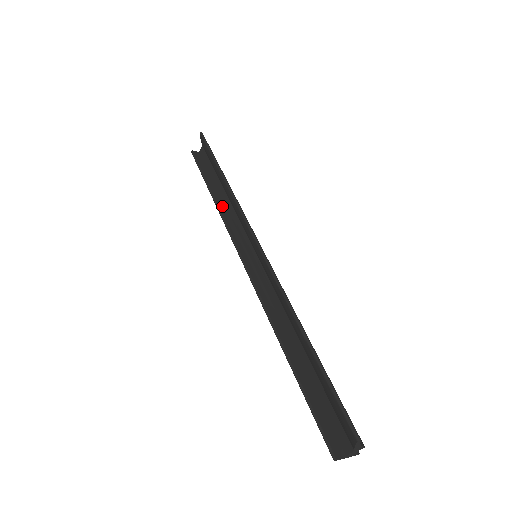
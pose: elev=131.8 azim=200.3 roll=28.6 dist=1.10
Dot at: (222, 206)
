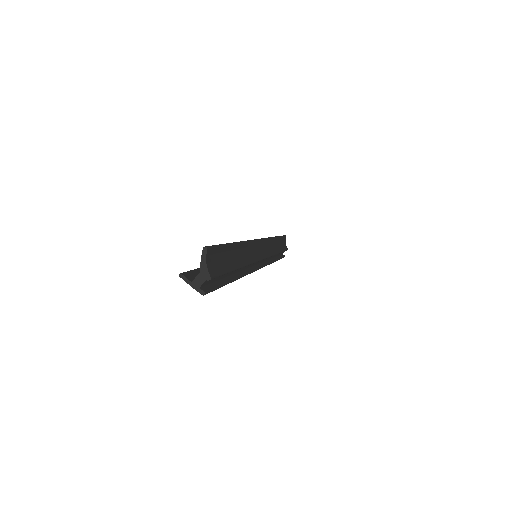
Dot at: occluded
